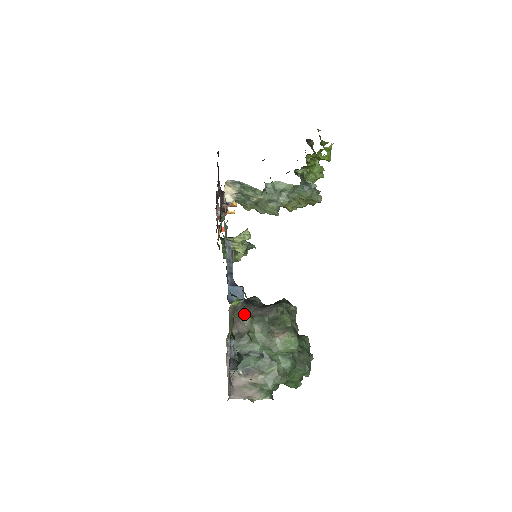
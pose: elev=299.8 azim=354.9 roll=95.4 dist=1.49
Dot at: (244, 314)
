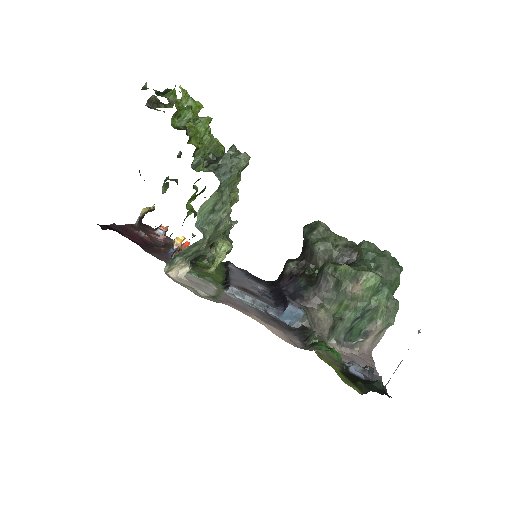
Dot at: (315, 315)
